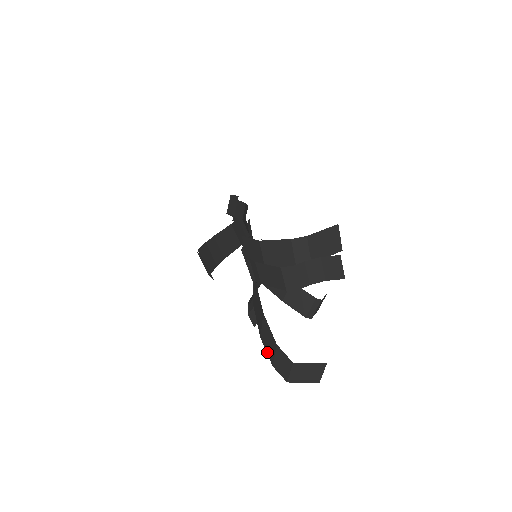
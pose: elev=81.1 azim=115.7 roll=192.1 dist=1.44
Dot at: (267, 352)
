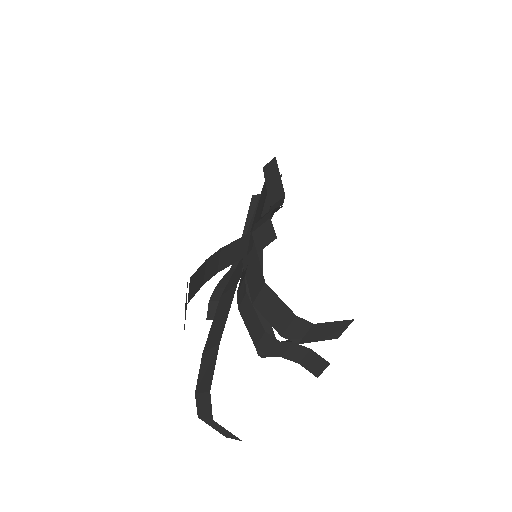
Dot at: (199, 375)
